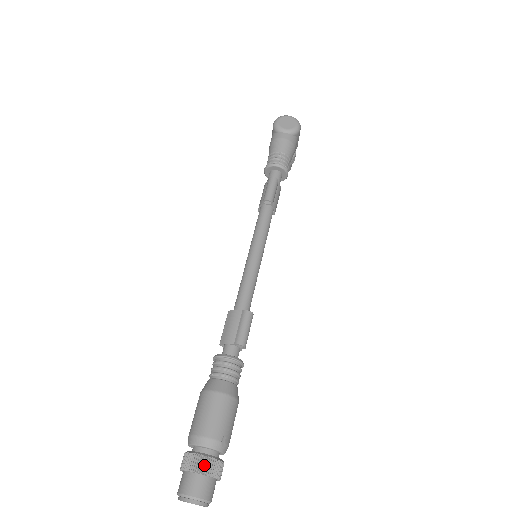
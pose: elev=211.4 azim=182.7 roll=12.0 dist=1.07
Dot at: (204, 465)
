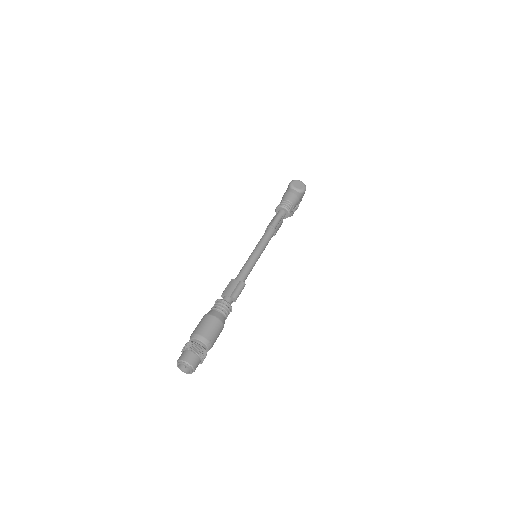
Dot at: (197, 349)
